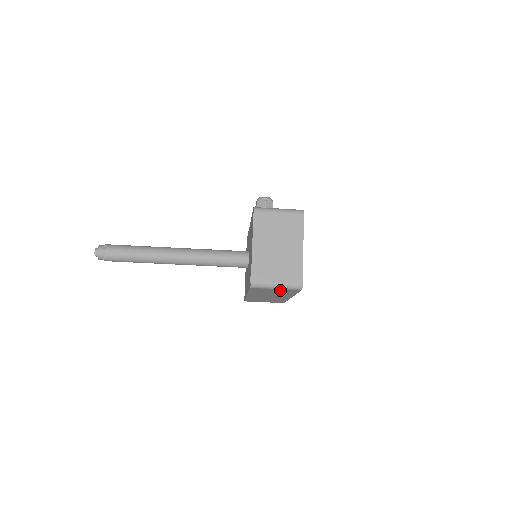
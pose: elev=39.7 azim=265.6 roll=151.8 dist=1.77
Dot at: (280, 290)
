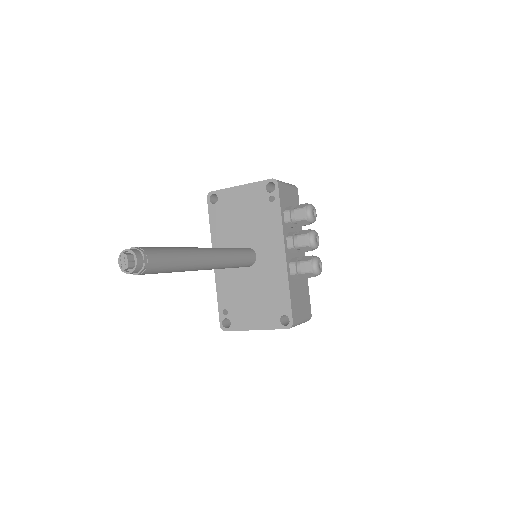
Dot at: occluded
